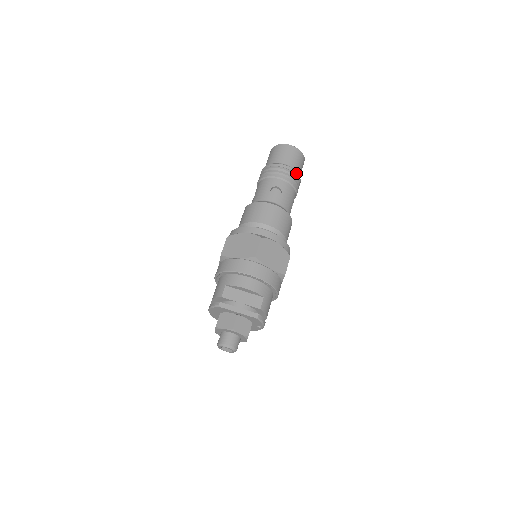
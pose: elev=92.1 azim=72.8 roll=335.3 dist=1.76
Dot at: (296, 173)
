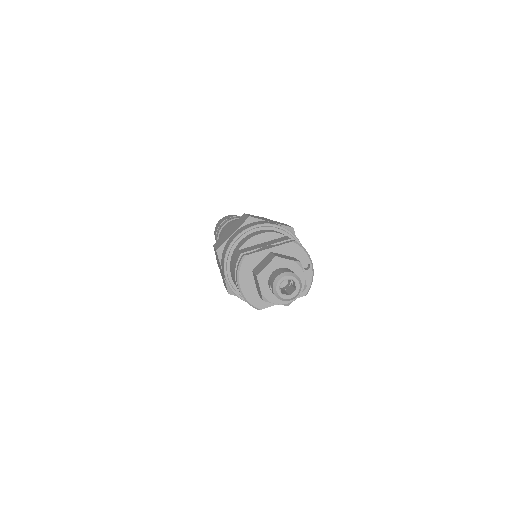
Dot at: occluded
